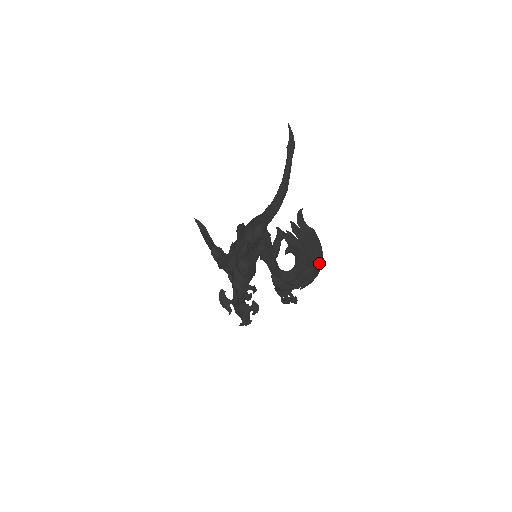
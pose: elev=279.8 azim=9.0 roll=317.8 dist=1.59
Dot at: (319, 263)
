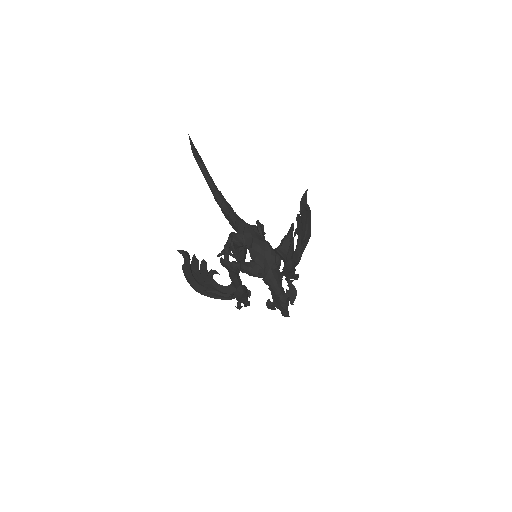
Dot at: (310, 234)
